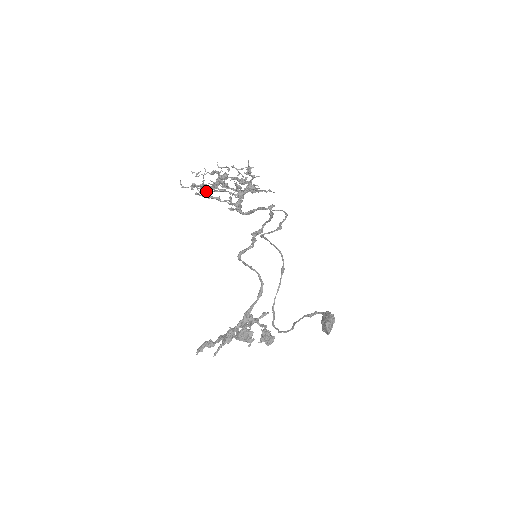
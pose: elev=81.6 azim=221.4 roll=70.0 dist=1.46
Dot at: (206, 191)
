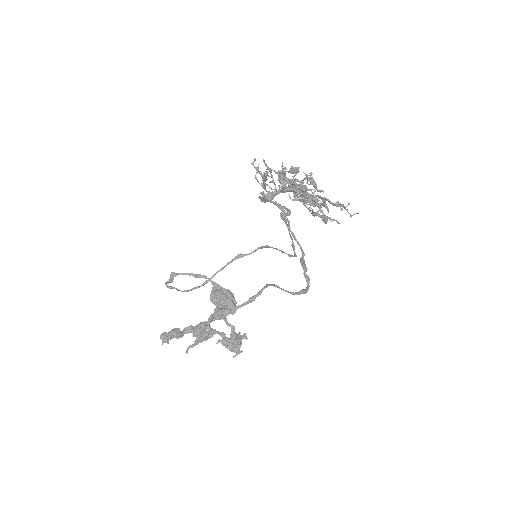
Dot at: (284, 185)
